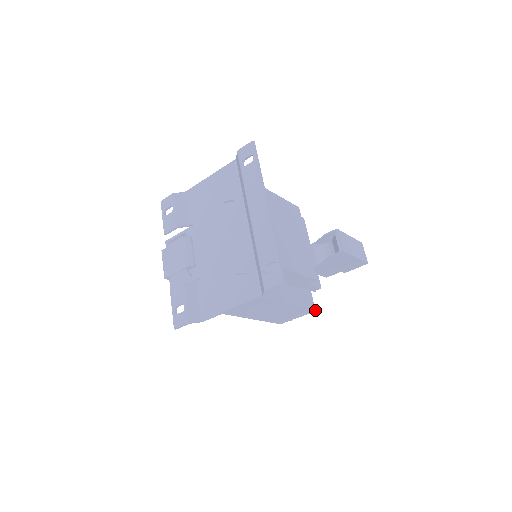
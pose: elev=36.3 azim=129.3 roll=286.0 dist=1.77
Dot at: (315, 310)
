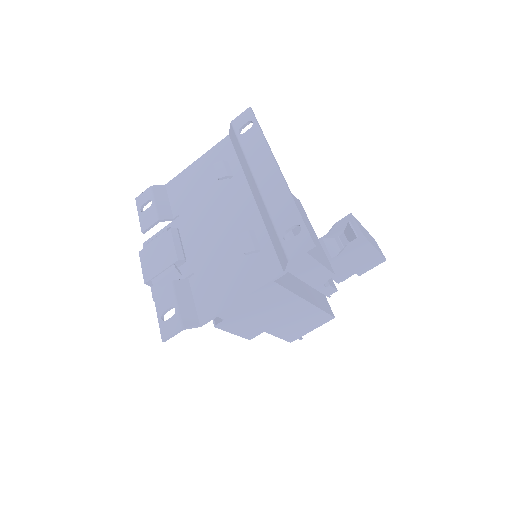
Dot at: (334, 316)
